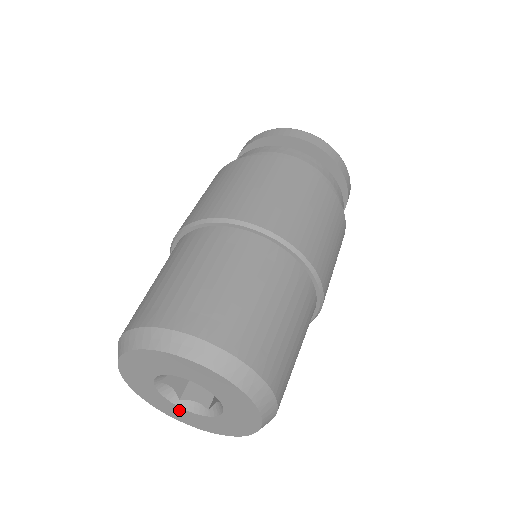
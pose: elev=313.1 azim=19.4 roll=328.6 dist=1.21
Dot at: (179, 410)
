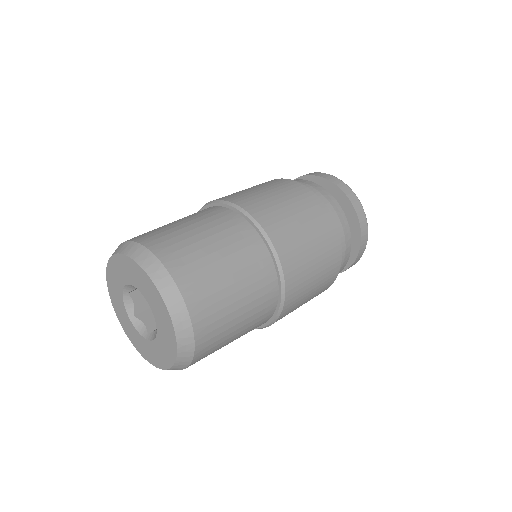
Dot at: (150, 346)
